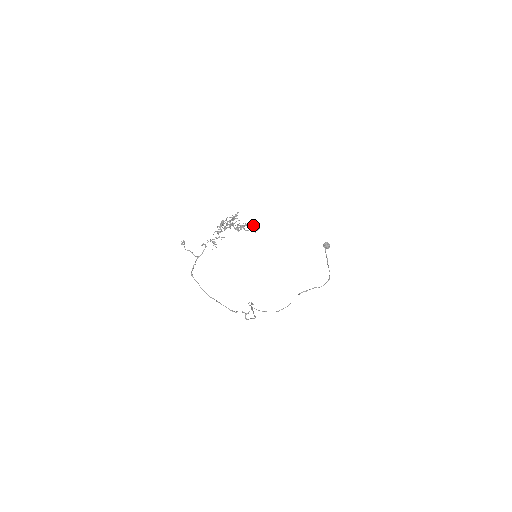
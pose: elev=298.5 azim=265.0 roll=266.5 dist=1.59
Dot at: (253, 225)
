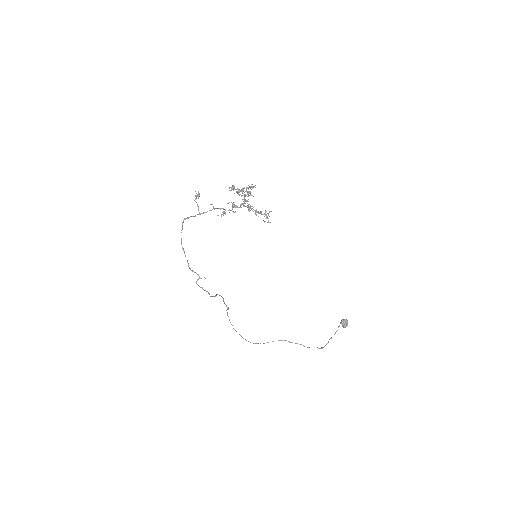
Dot at: (266, 214)
